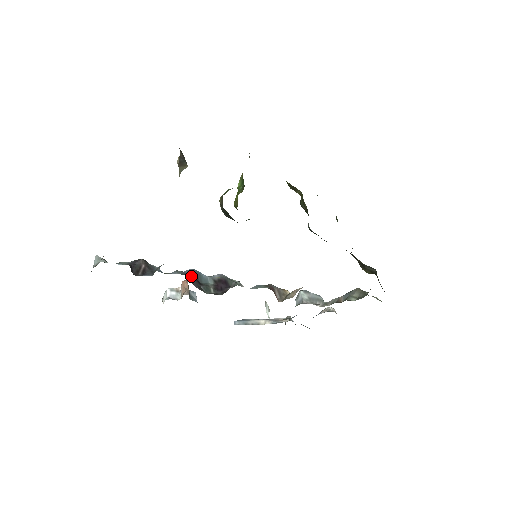
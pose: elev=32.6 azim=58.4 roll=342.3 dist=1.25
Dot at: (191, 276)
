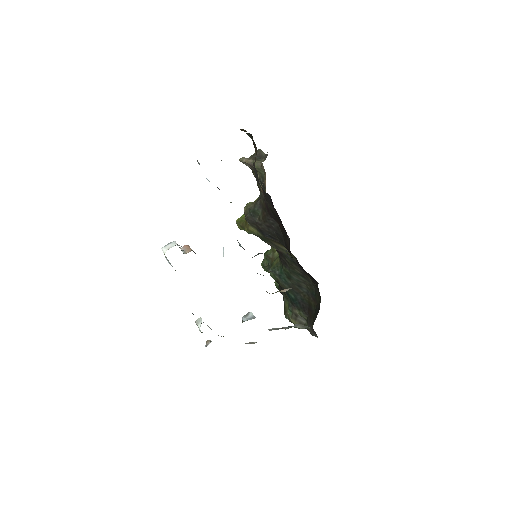
Dot at: occluded
